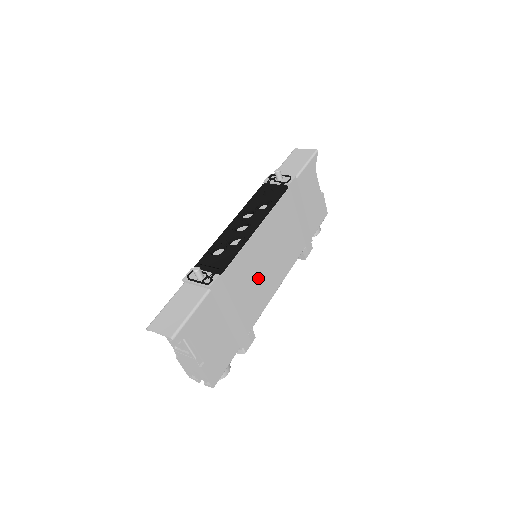
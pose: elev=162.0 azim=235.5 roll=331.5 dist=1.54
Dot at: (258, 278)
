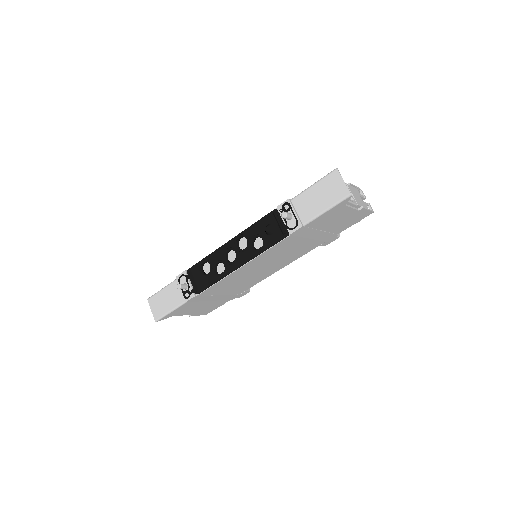
Dot at: (247, 278)
